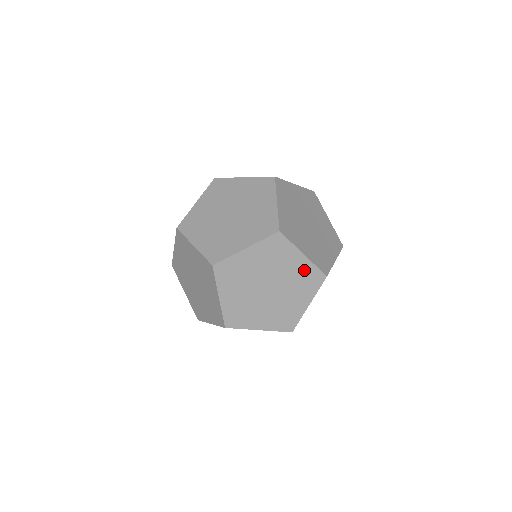
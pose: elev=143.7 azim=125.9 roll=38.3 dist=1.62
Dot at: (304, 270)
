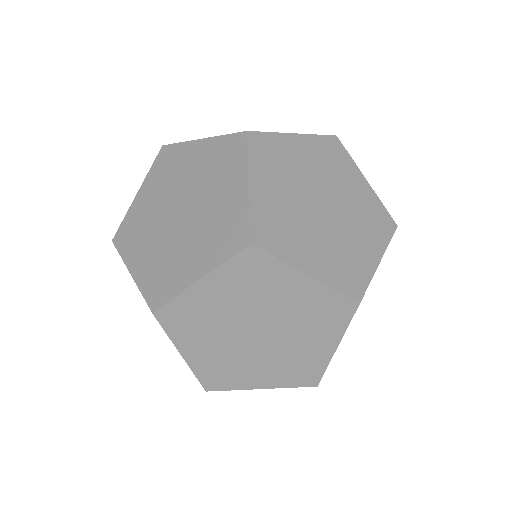
Dot at: (369, 202)
